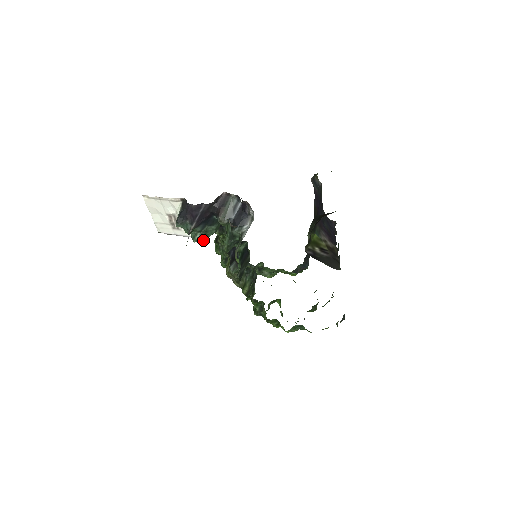
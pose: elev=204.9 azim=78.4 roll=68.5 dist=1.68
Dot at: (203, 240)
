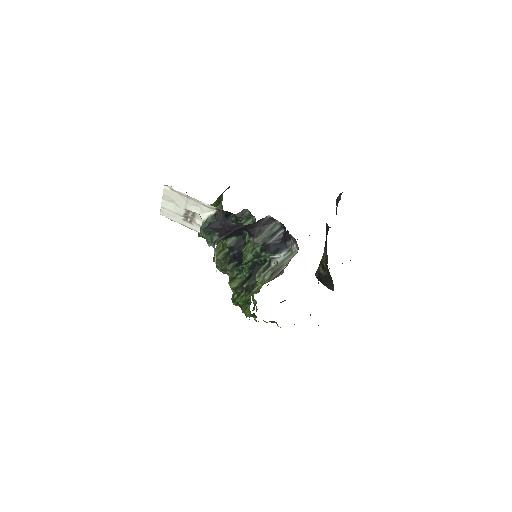
Dot at: occluded
